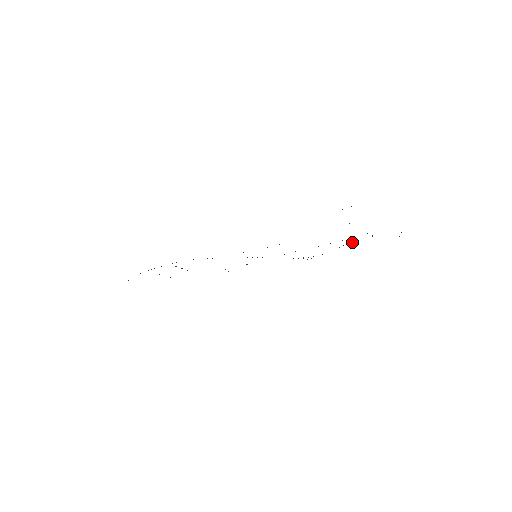
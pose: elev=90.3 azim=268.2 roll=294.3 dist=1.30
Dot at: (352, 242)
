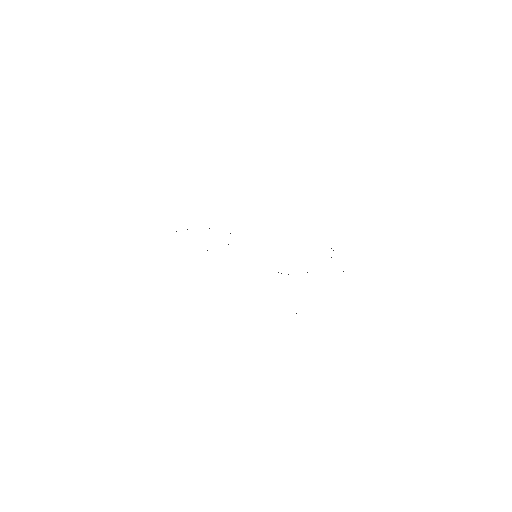
Dot at: occluded
